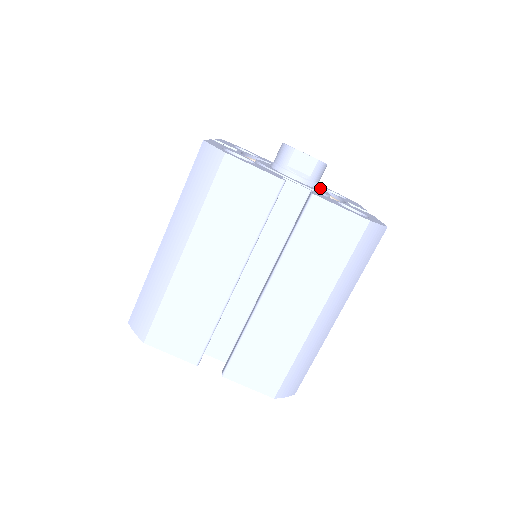
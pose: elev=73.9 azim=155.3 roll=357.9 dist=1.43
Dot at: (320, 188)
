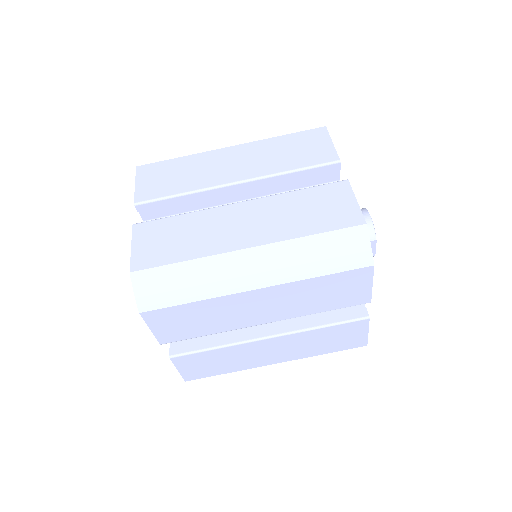
Dot at: occluded
